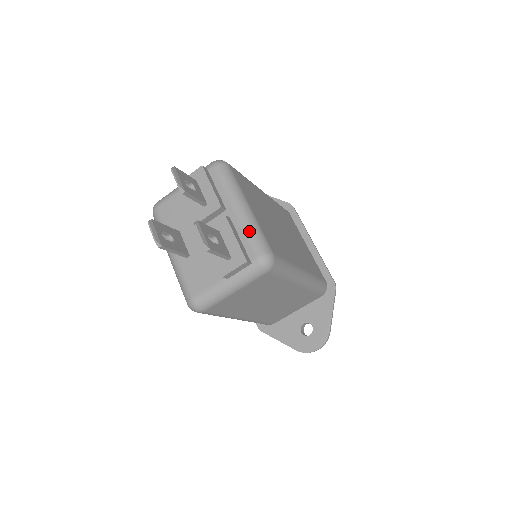
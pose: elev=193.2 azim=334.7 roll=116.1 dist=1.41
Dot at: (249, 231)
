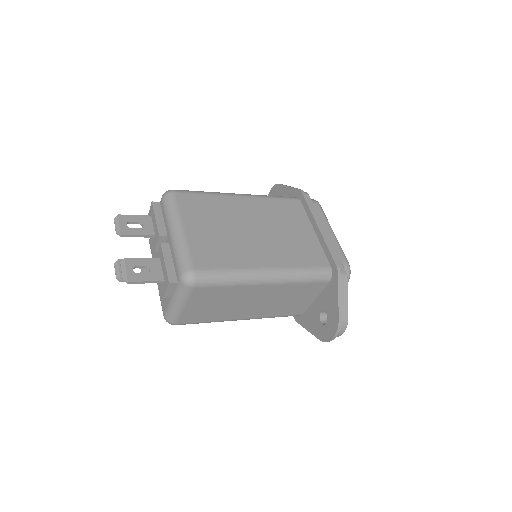
Dot at: (176, 253)
